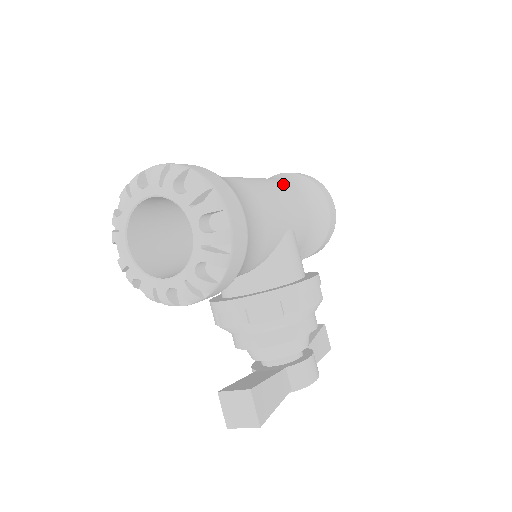
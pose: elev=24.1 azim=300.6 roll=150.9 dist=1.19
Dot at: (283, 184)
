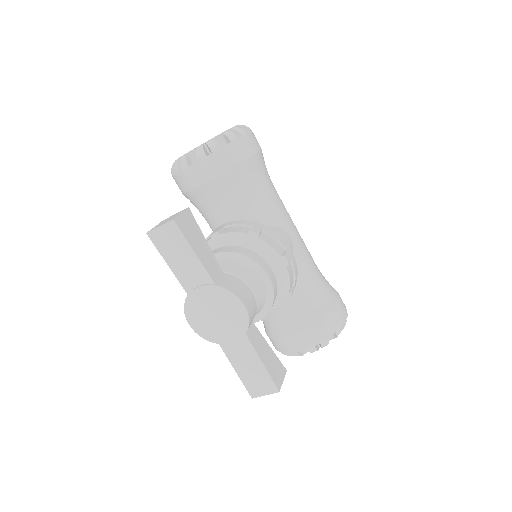
Dot at: occluded
